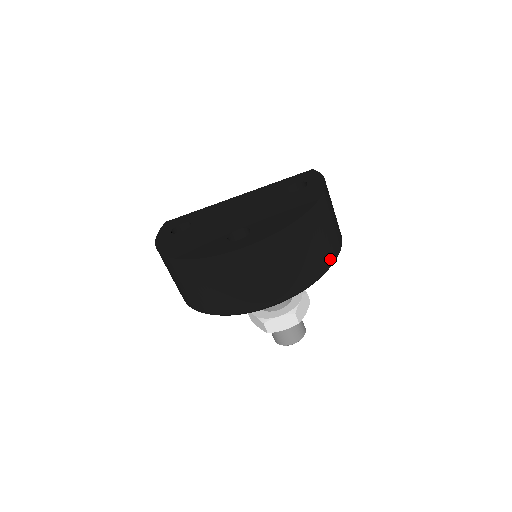
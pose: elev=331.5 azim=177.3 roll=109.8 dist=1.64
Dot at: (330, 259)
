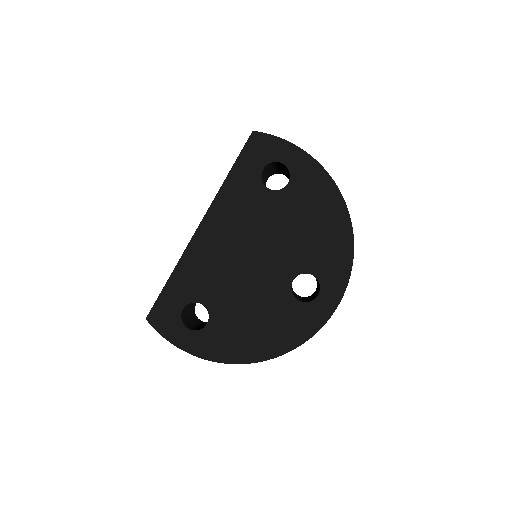
Dot at: occluded
